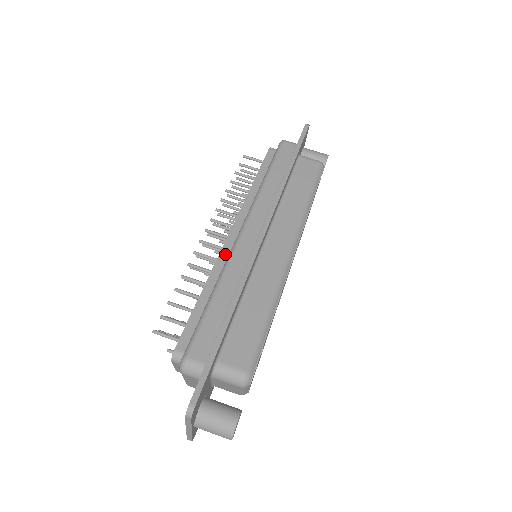
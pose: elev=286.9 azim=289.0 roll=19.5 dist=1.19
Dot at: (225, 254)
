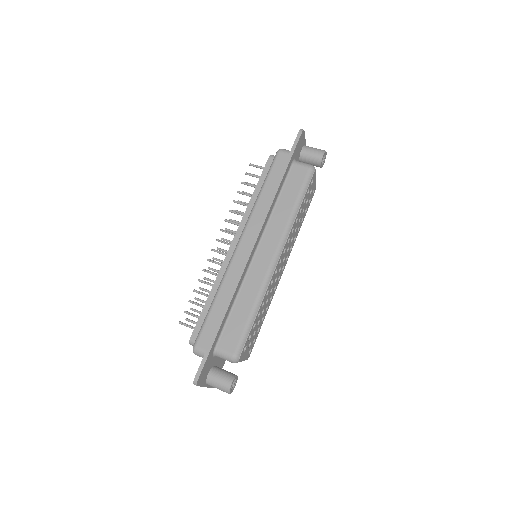
Dot at: (227, 263)
